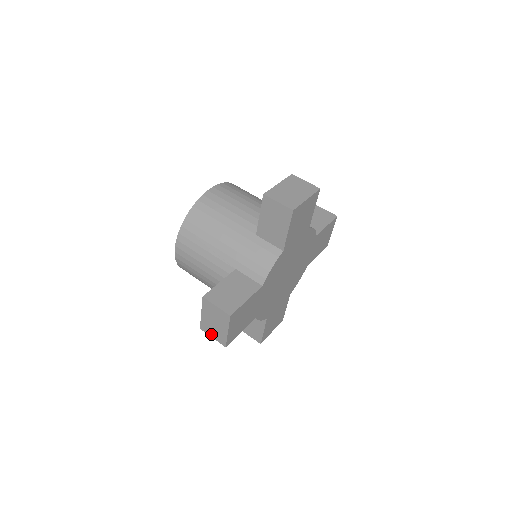
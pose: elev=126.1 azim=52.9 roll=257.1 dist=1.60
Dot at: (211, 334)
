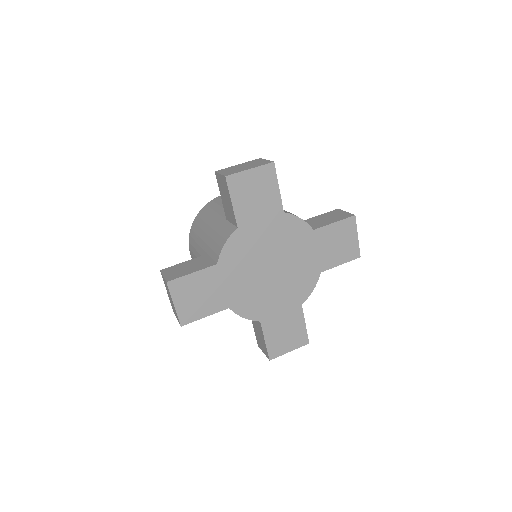
Dot at: (175, 315)
